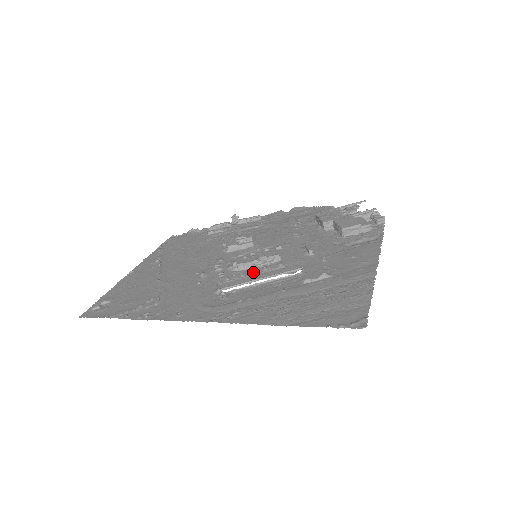
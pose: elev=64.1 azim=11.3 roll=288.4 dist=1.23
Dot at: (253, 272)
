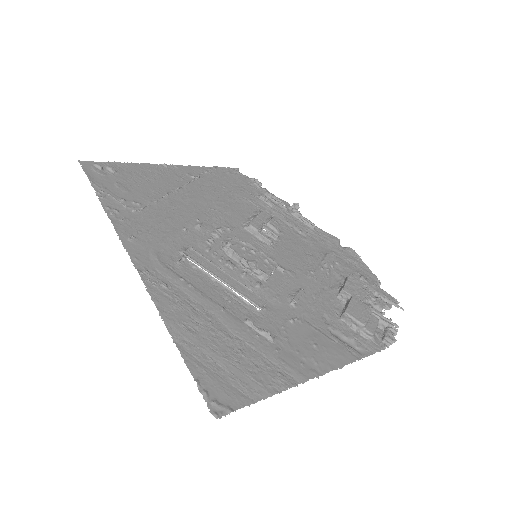
Dot at: (231, 267)
